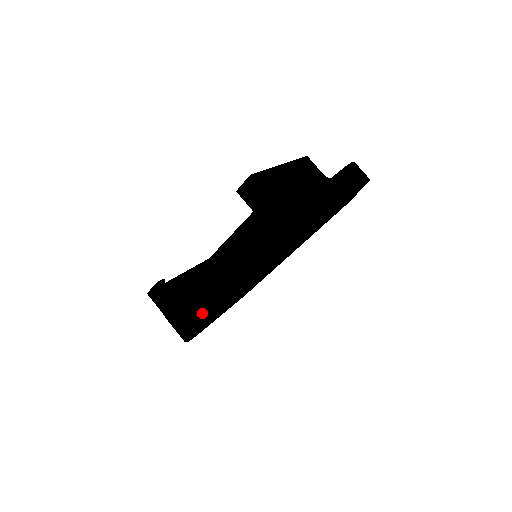
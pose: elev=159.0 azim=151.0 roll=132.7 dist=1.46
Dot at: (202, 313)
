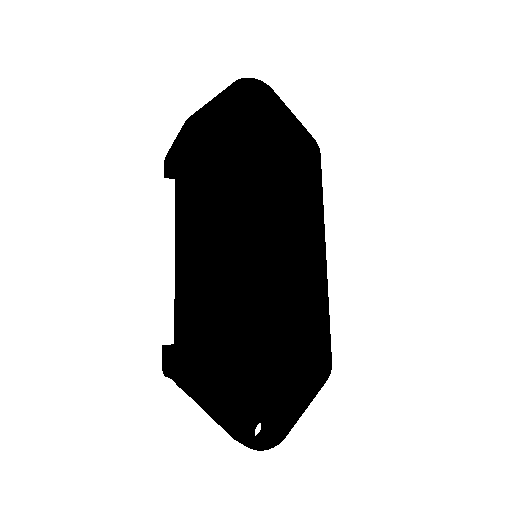
Dot at: (178, 315)
